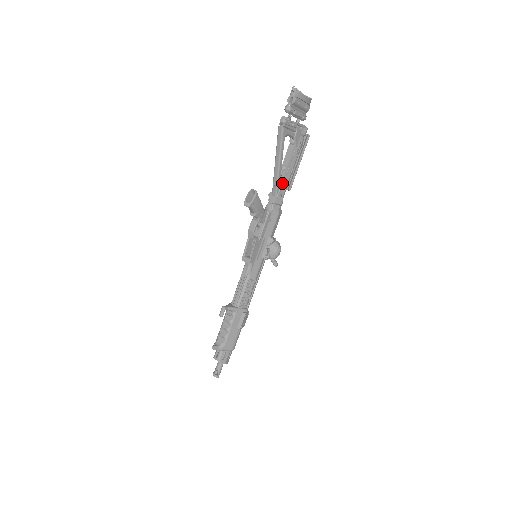
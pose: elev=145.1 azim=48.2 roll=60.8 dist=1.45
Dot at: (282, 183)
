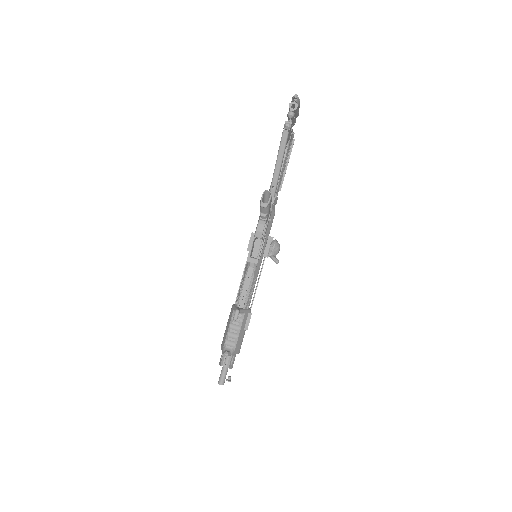
Dot at: (278, 184)
